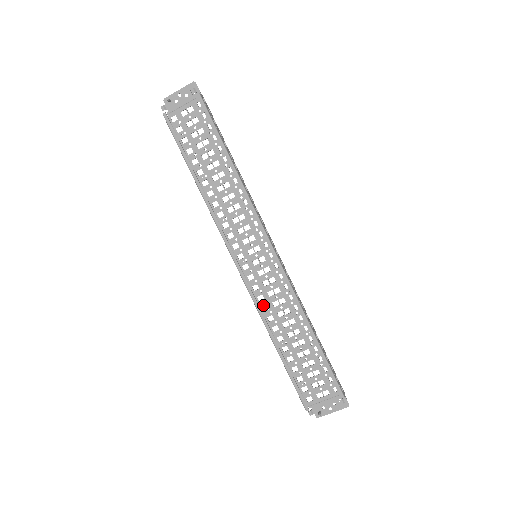
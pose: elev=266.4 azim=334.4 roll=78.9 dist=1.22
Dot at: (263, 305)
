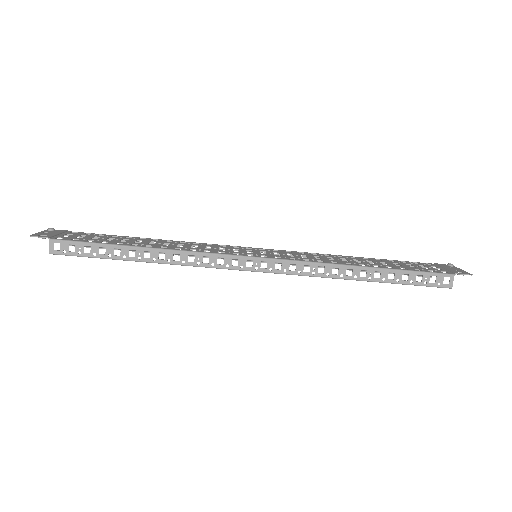
Dot at: (310, 254)
